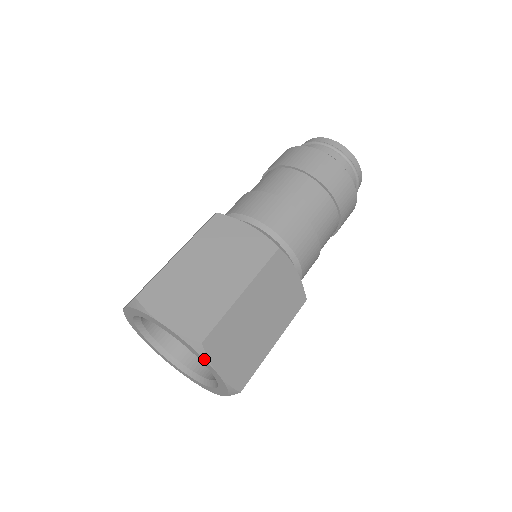
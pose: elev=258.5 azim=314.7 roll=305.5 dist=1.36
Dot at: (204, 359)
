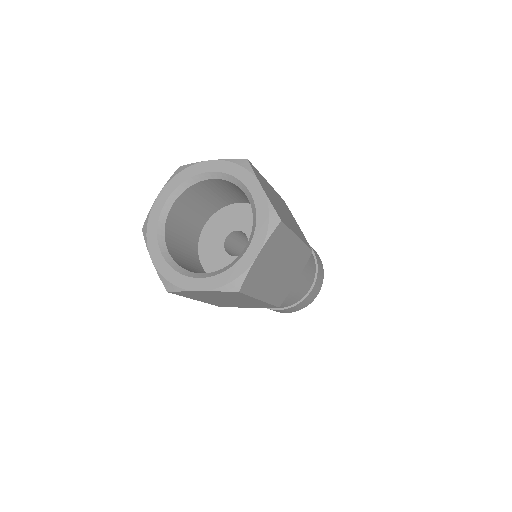
Dot at: (249, 172)
